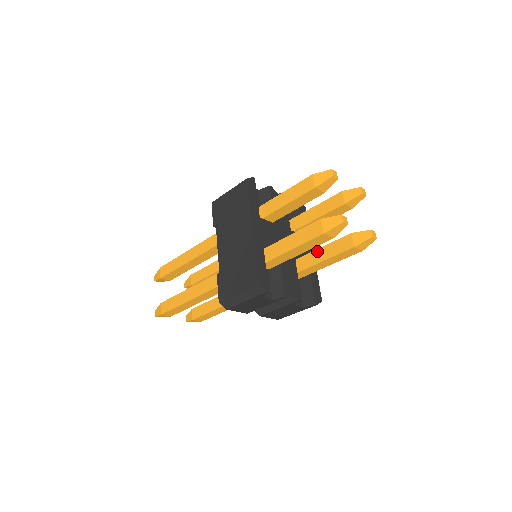
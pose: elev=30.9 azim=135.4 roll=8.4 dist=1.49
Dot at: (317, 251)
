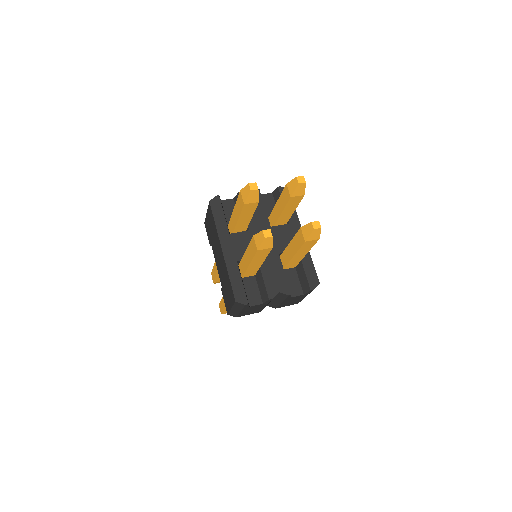
Dot at: (289, 246)
